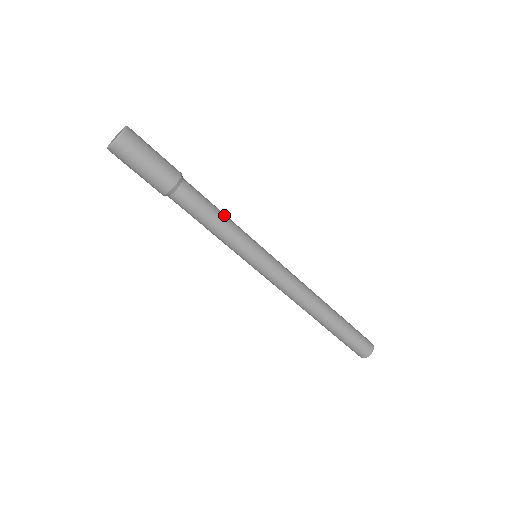
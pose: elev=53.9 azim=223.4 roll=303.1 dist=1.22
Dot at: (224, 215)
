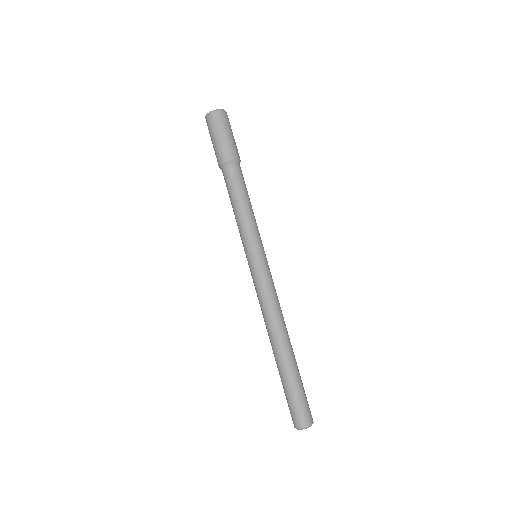
Dot at: occluded
